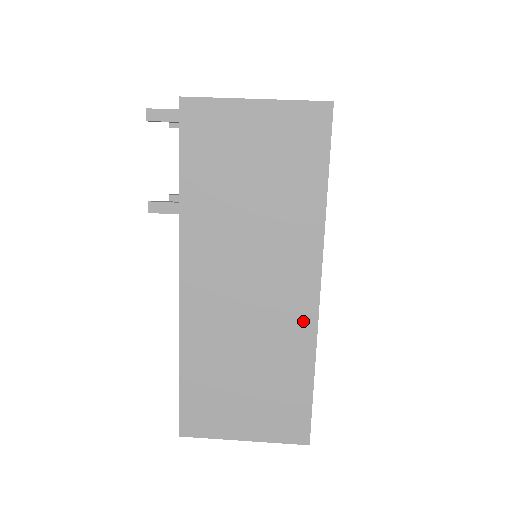
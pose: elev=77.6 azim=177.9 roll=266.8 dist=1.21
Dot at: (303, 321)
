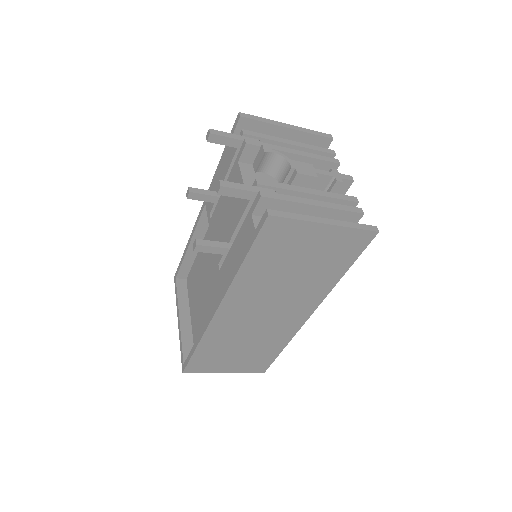
Dot at: (291, 328)
